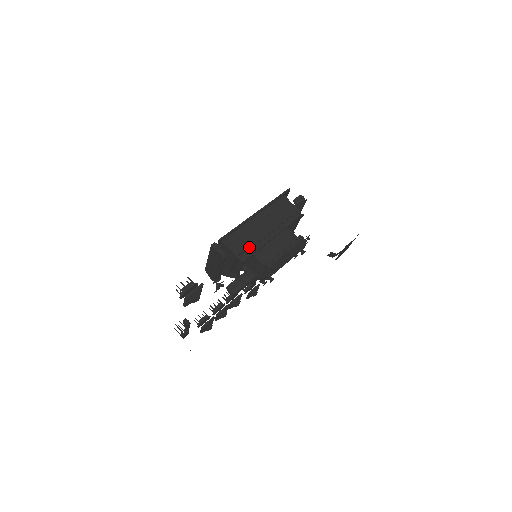
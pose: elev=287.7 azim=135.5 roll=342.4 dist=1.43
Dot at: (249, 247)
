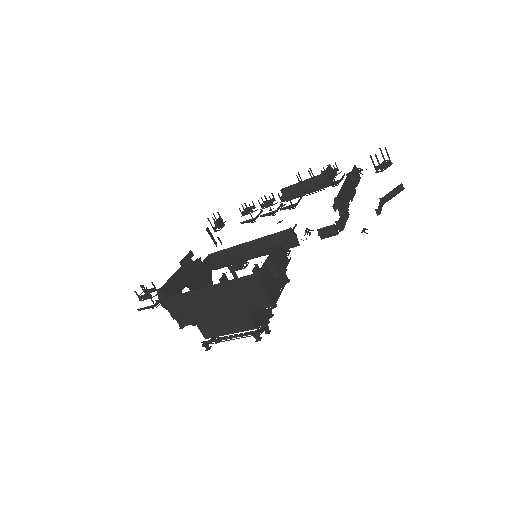
Dot at: (190, 317)
